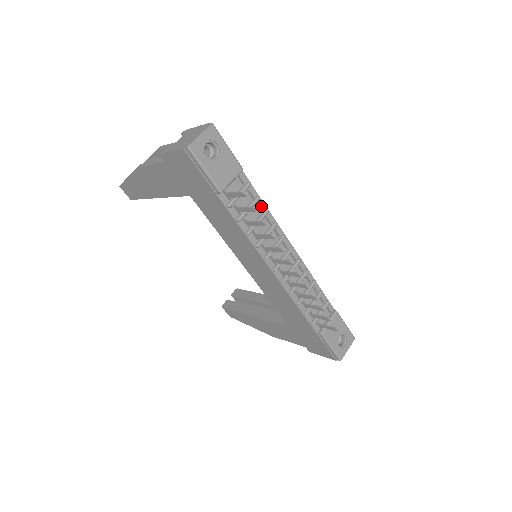
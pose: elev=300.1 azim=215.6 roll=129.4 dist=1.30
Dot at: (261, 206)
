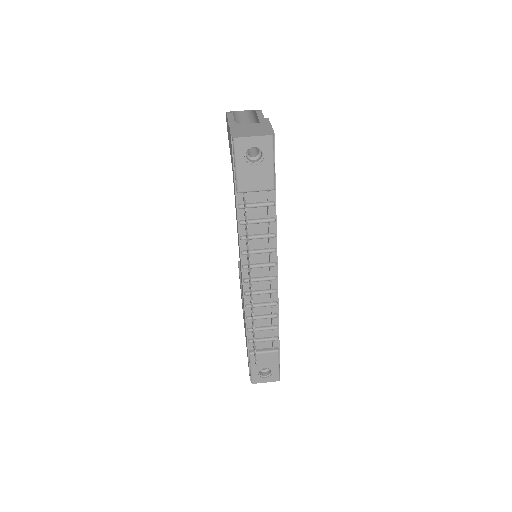
Dot at: (272, 227)
